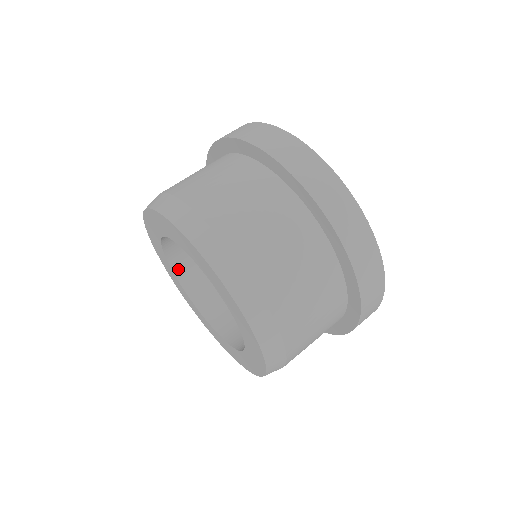
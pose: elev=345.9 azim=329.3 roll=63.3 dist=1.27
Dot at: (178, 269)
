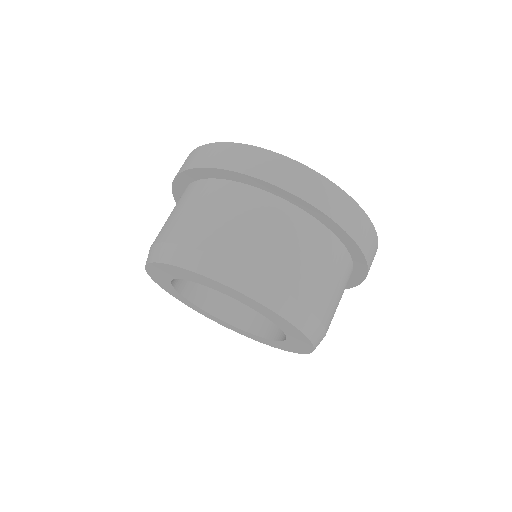
Dot at: (196, 299)
